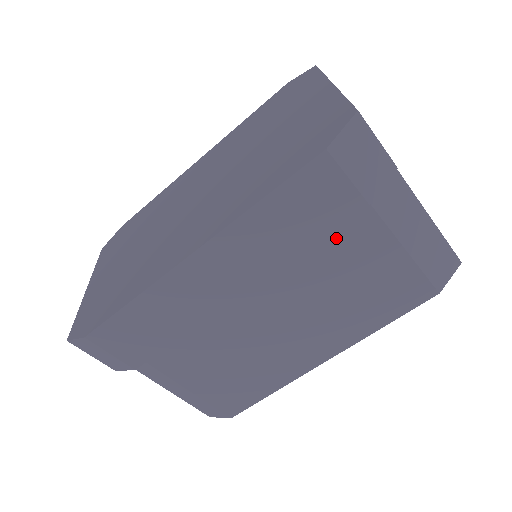
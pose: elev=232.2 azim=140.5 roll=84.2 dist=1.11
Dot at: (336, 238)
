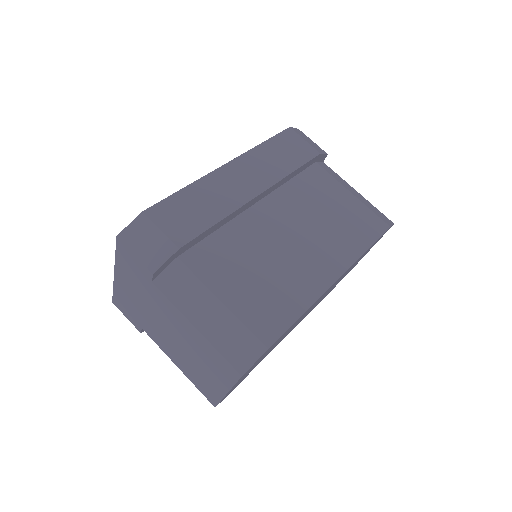
Dot at: (310, 182)
